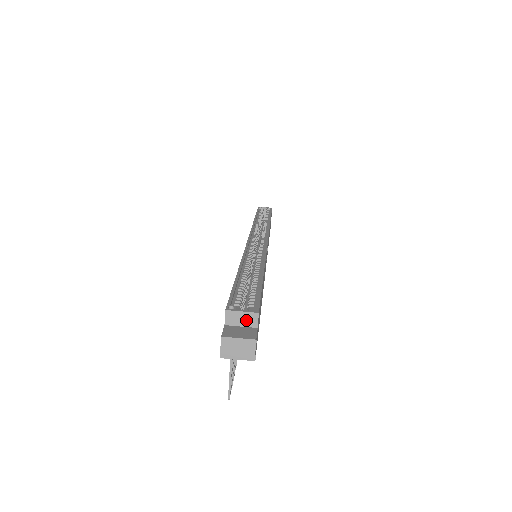
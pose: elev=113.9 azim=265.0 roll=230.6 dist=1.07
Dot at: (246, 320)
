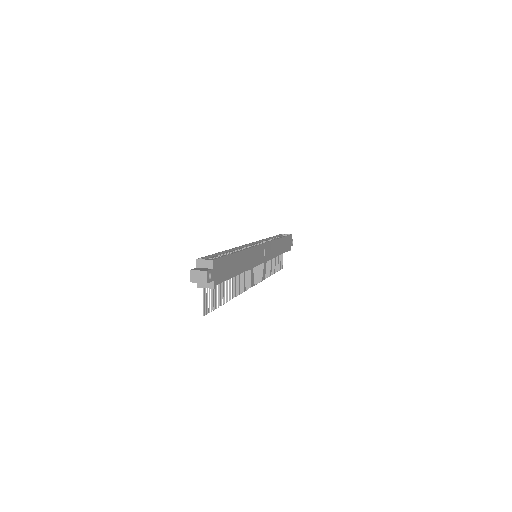
Dot at: (207, 264)
